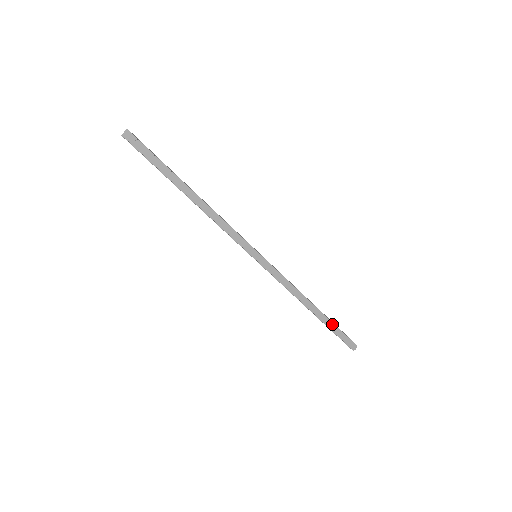
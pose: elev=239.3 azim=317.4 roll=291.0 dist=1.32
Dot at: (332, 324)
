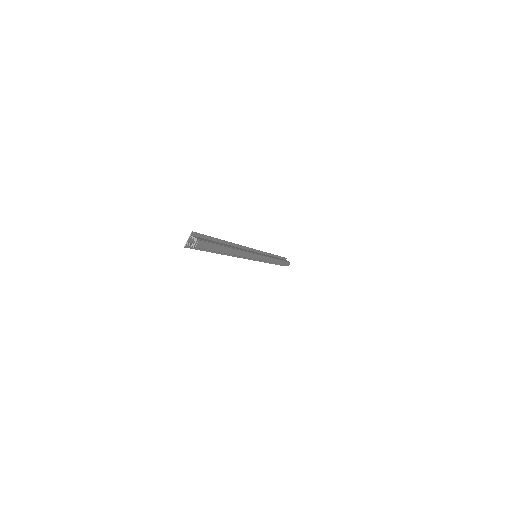
Dot at: (281, 264)
